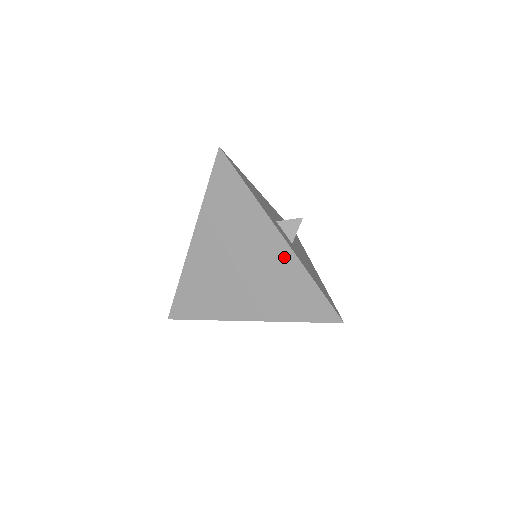
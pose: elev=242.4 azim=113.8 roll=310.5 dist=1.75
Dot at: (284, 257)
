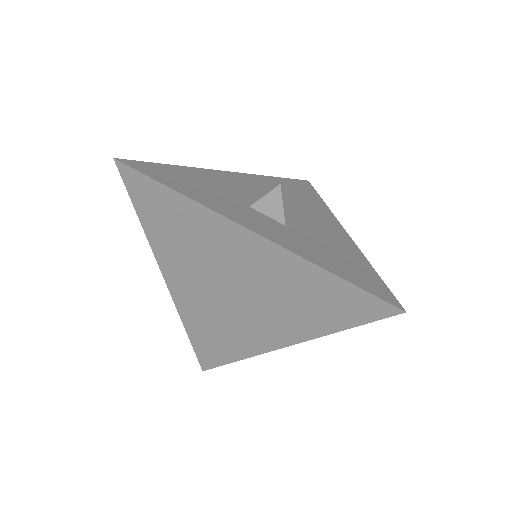
Dot at: (276, 259)
